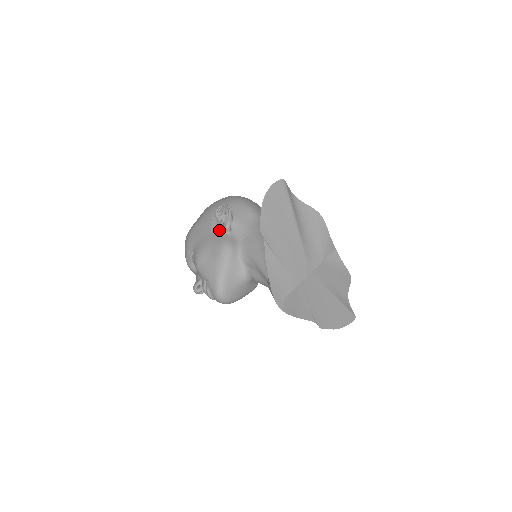
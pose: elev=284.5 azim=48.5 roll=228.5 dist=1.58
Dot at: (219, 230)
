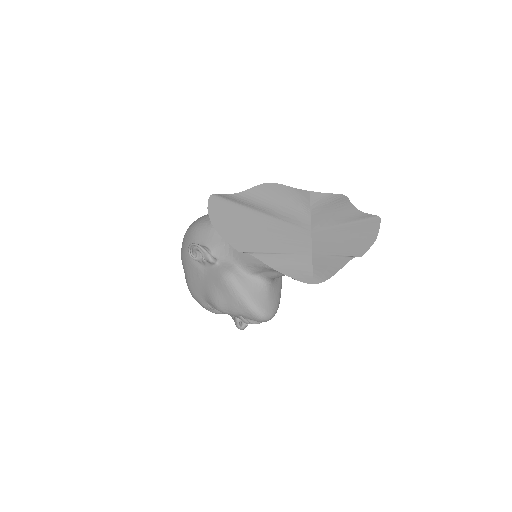
Dot at: (208, 268)
